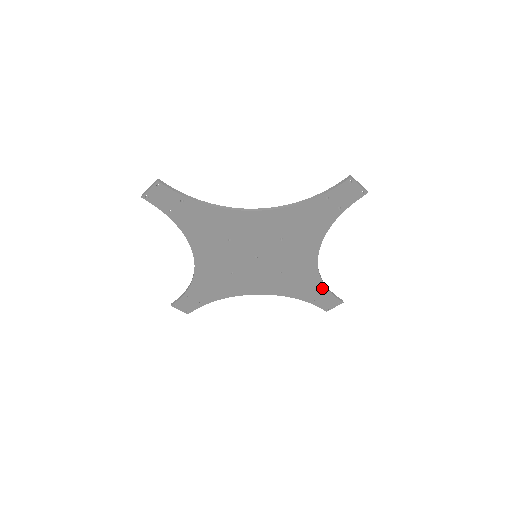
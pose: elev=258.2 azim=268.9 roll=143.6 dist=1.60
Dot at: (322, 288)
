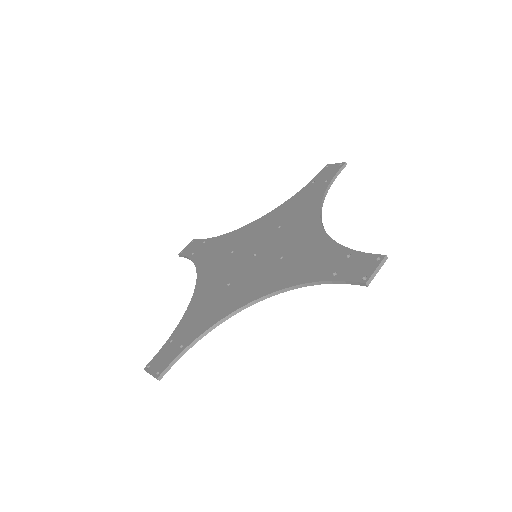
Dot at: occluded
